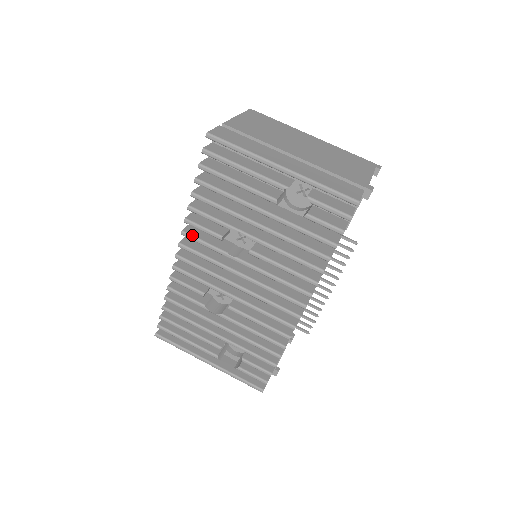
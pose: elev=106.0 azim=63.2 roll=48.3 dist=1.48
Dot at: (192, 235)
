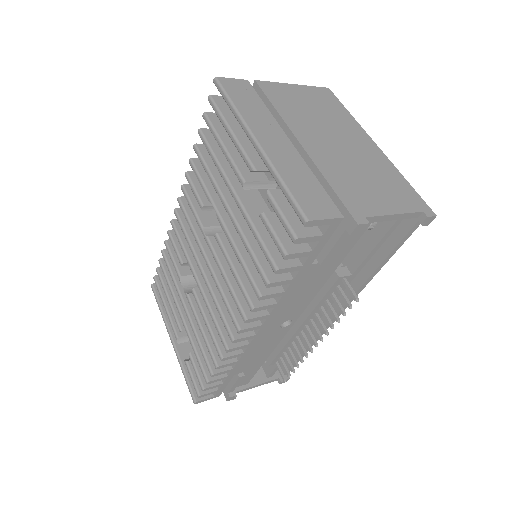
Dot at: (187, 193)
